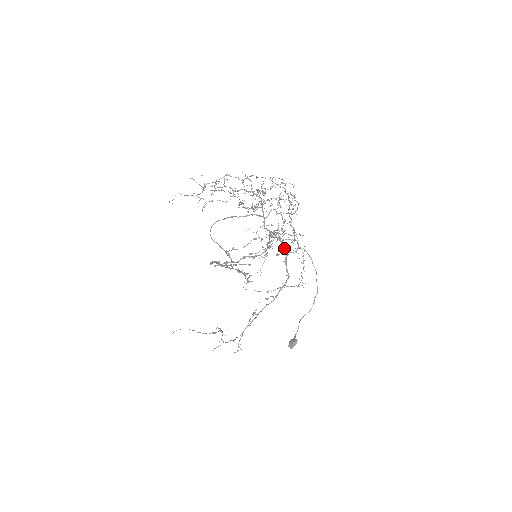
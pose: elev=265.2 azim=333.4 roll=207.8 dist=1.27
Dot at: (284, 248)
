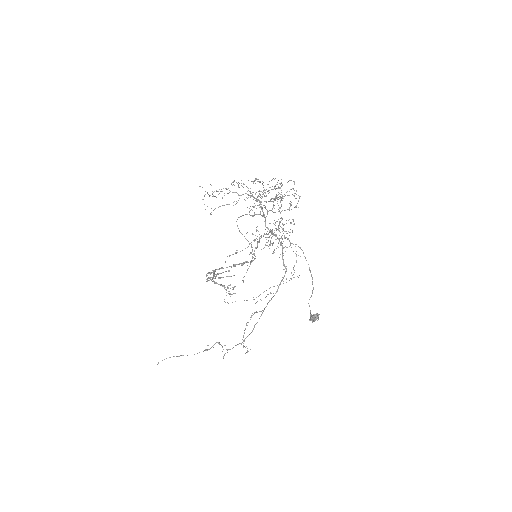
Dot at: (281, 244)
